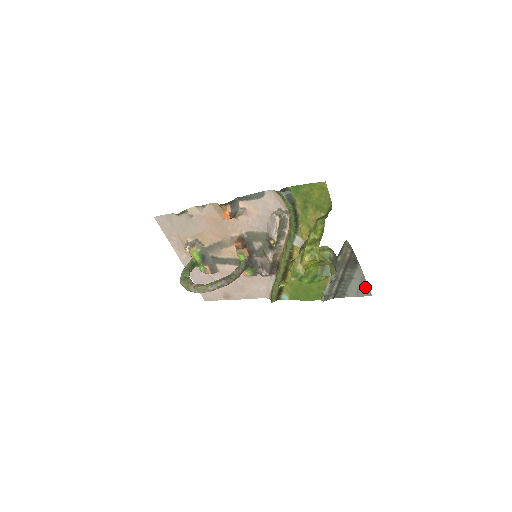
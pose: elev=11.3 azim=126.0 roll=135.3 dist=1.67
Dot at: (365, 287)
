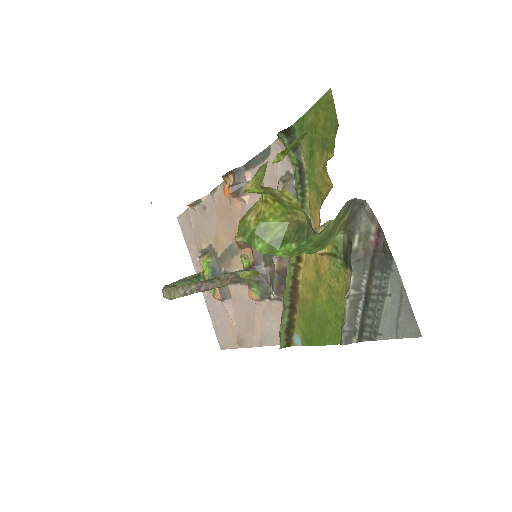
Dot at: (408, 315)
